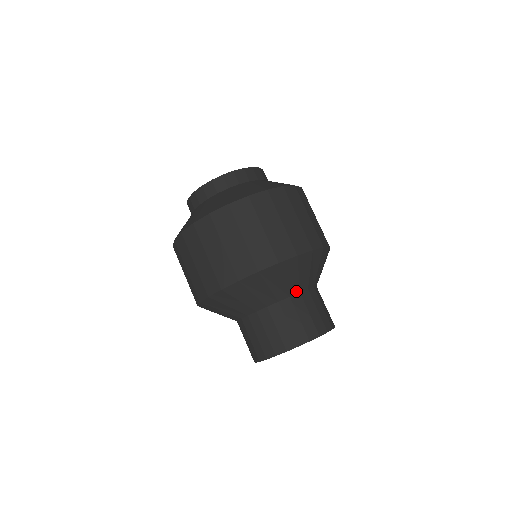
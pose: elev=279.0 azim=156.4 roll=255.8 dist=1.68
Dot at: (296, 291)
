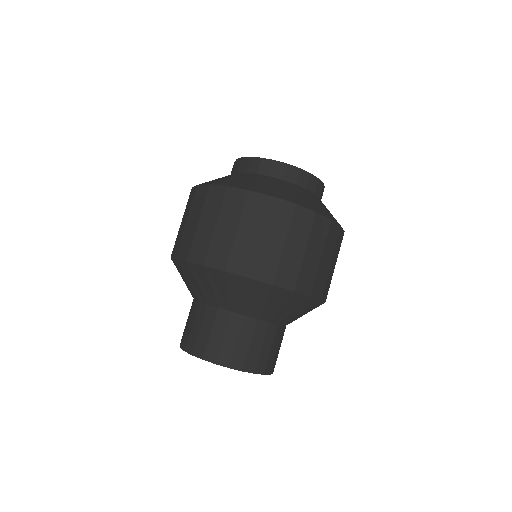
Dot at: (226, 307)
